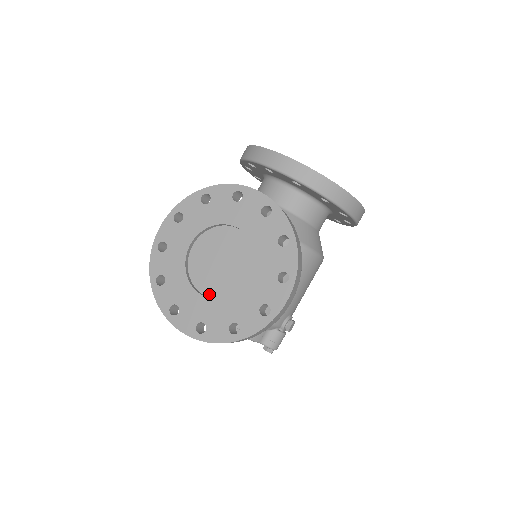
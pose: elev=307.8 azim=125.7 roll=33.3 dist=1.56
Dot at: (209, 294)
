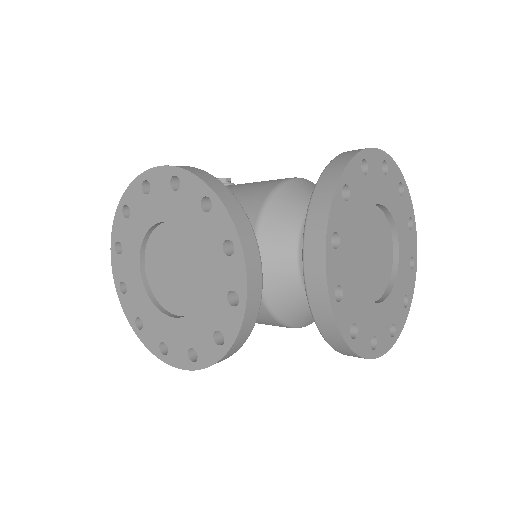
Dot at: (148, 274)
